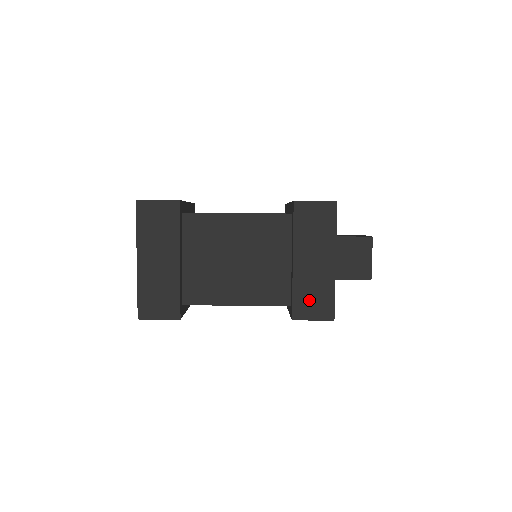
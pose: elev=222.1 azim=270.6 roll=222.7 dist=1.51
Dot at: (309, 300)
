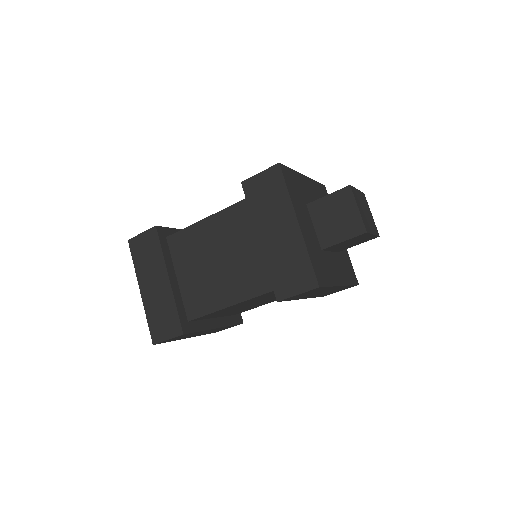
Dot at: (286, 274)
